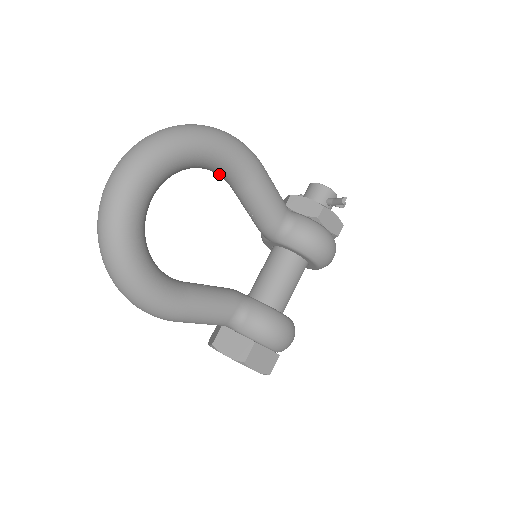
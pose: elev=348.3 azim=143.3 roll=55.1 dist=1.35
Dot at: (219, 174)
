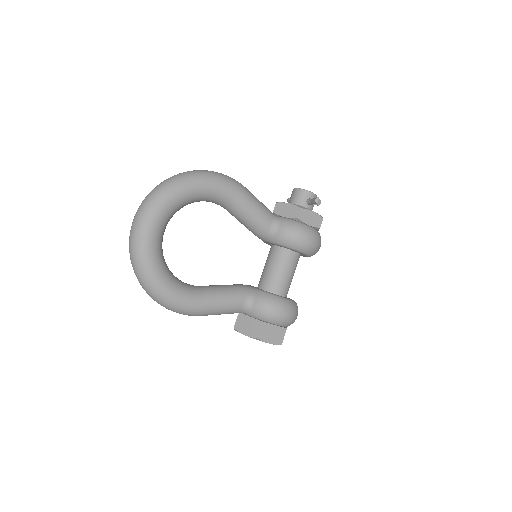
Dot at: (212, 202)
